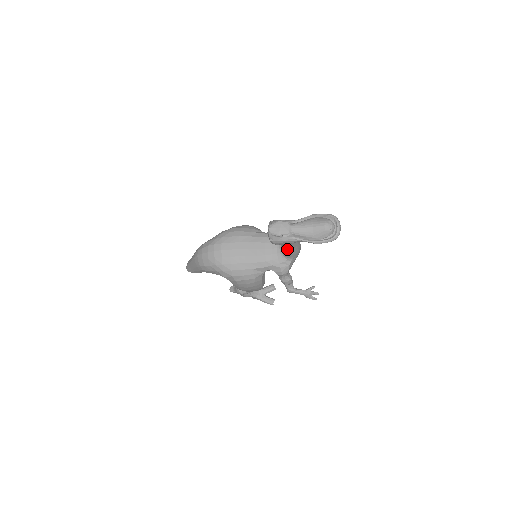
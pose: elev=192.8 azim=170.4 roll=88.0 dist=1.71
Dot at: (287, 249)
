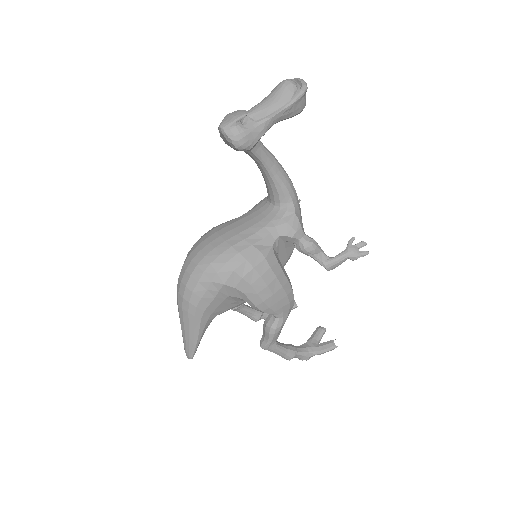
Dot at: (273, 180)
